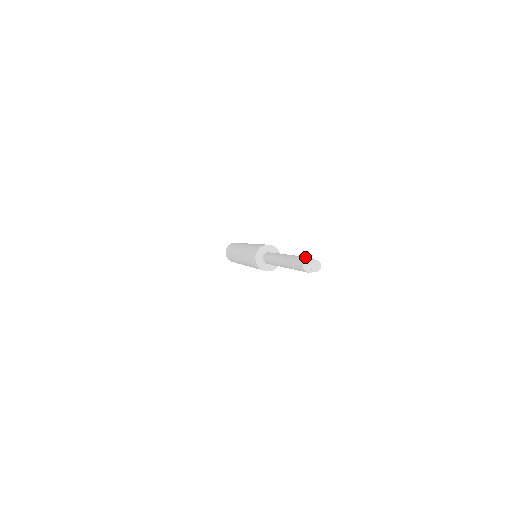
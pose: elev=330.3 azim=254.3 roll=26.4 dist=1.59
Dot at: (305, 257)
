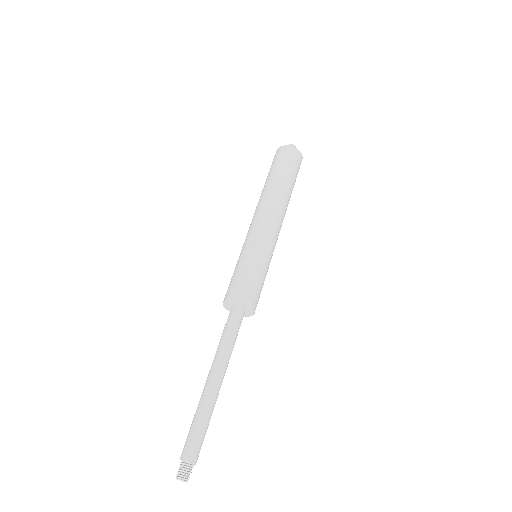
Dot at: (187, 453)
